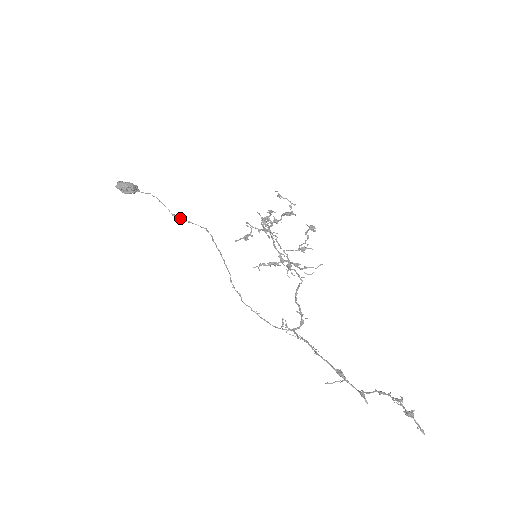
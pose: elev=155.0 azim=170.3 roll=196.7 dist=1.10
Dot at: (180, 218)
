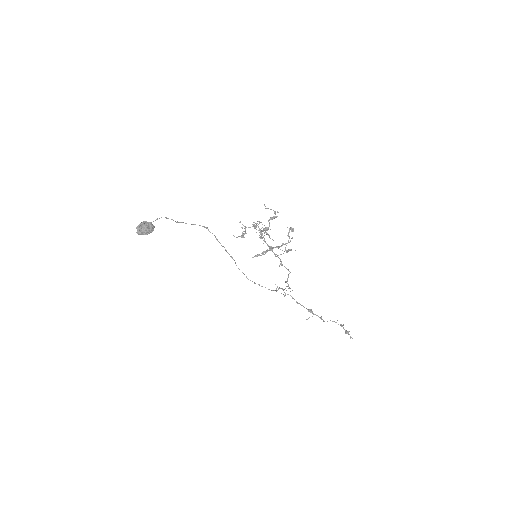
Dot at: occluded
